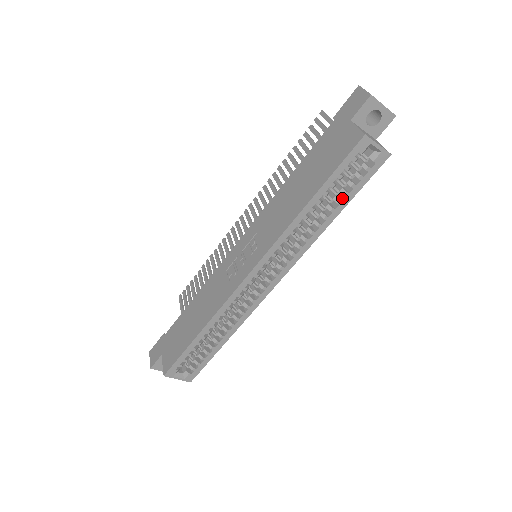
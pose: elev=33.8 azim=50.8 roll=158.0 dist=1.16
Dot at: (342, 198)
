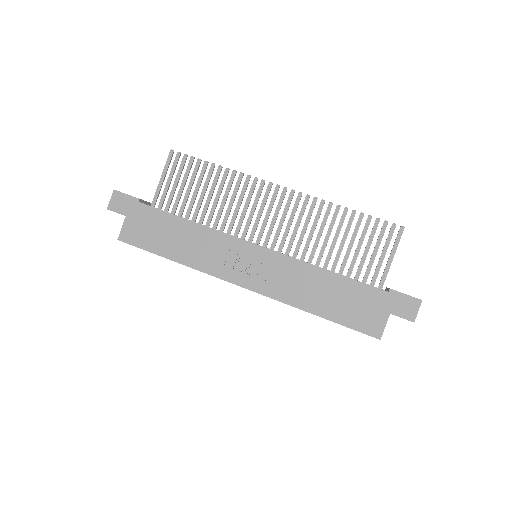
Dot at: occluded
